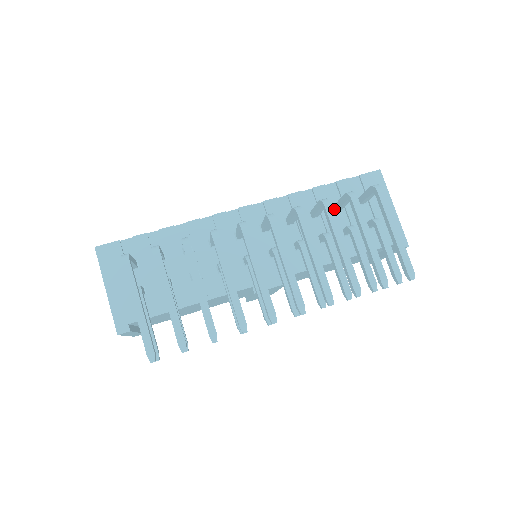
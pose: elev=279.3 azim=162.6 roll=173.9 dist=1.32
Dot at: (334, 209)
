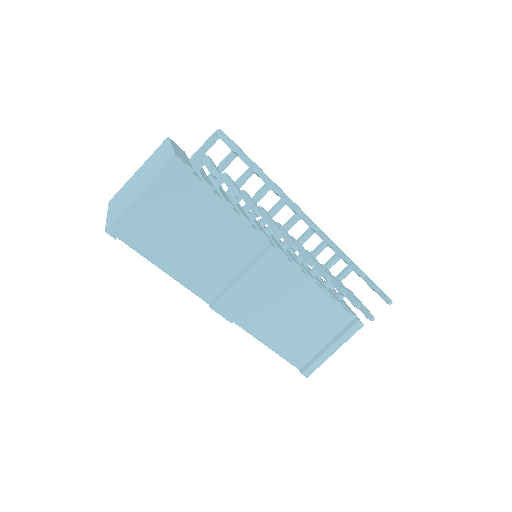
Dot at: occluded
